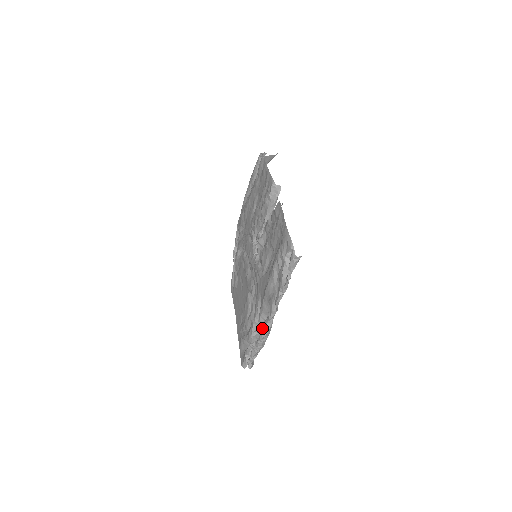
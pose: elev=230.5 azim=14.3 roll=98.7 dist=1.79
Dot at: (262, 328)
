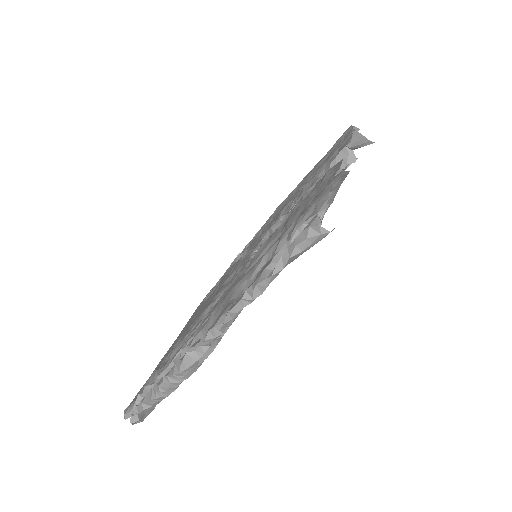
Dot at: occluded
